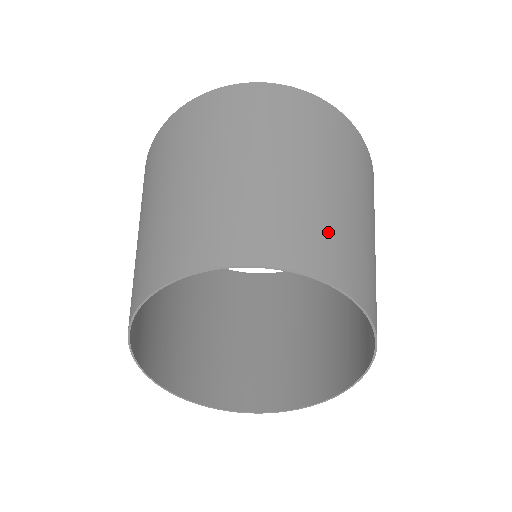
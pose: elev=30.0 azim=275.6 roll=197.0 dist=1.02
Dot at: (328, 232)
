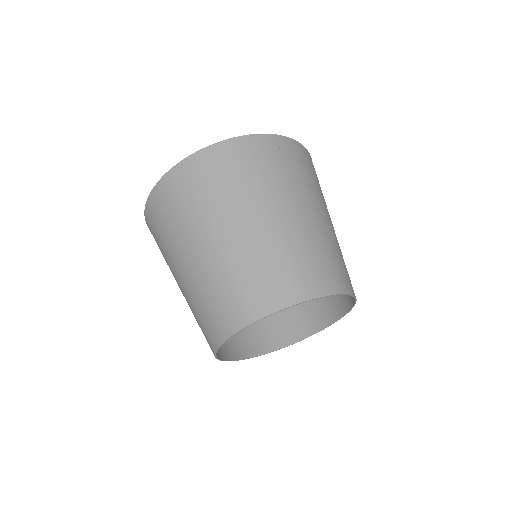
Dot at: (255, 276)
